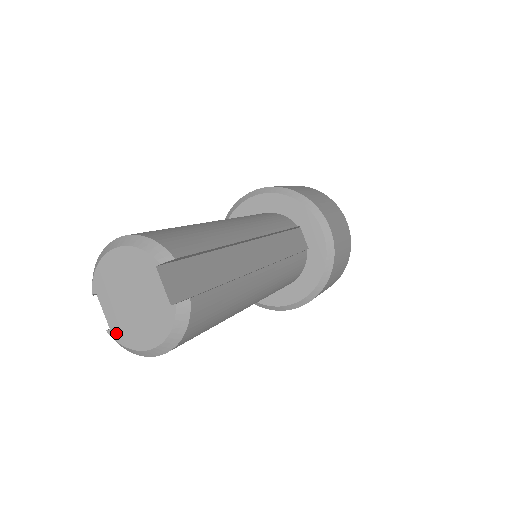
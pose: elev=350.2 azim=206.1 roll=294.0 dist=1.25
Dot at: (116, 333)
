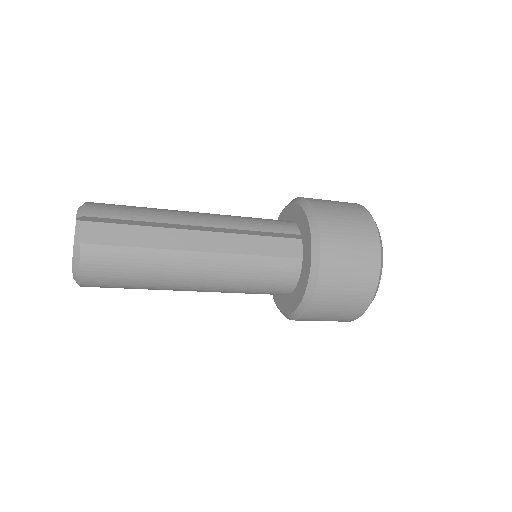
Dot at: occluded
